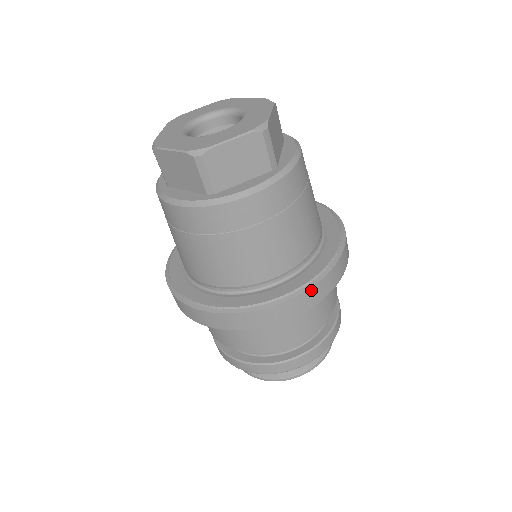
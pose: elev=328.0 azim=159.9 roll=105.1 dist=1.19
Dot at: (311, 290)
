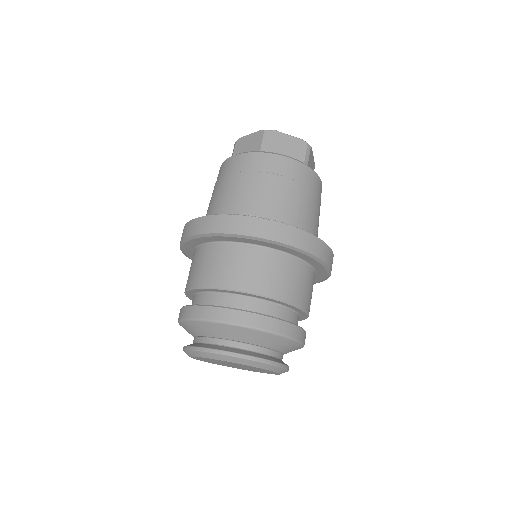
Dot at: (301, 232)
